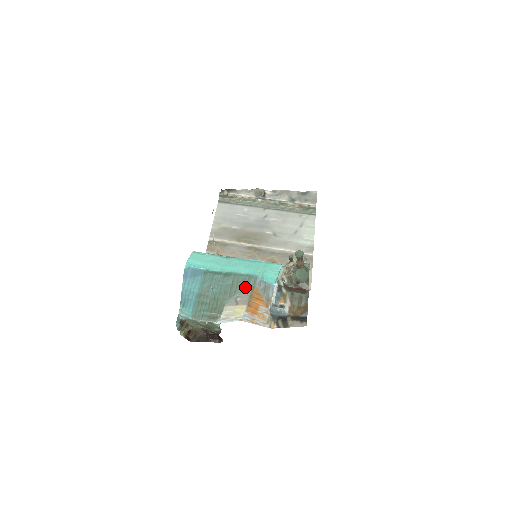
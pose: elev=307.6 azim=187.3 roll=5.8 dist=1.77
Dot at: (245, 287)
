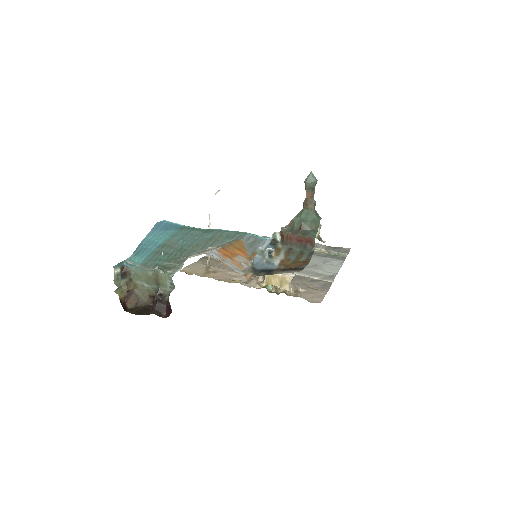
Dot at: (227, 241)
